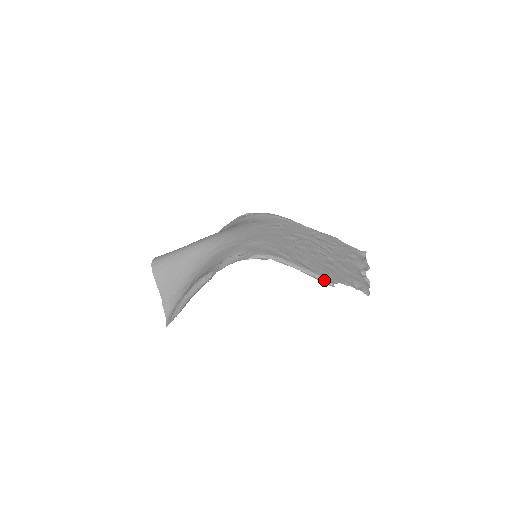
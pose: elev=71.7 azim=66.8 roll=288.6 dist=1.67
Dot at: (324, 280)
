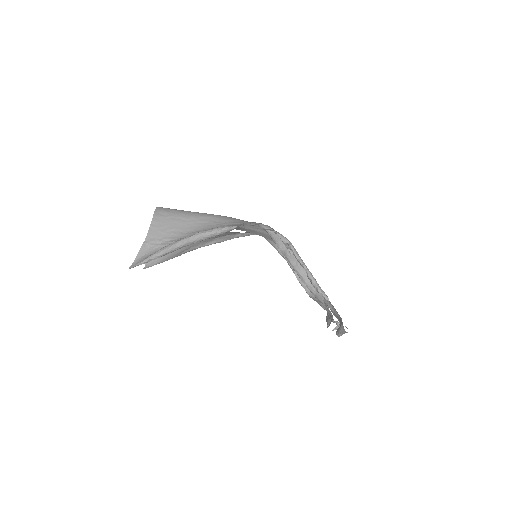
Dot at: (322, 290)
